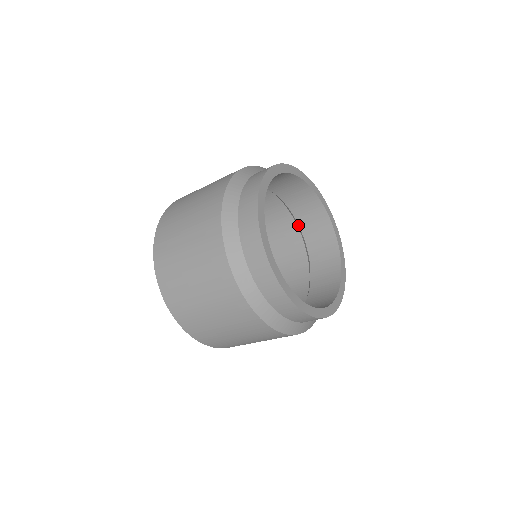
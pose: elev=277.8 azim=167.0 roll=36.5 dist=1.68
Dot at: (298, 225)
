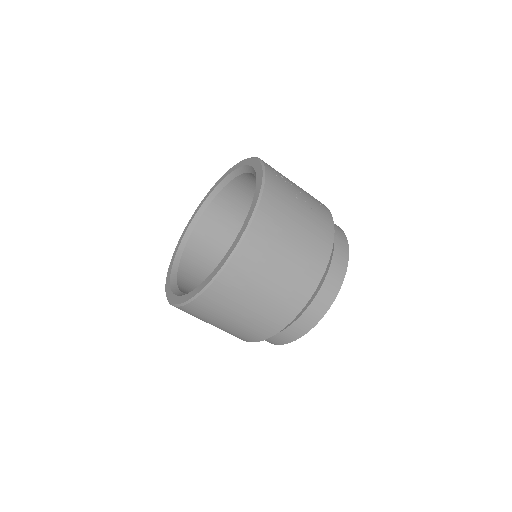
Dot at: occluded
